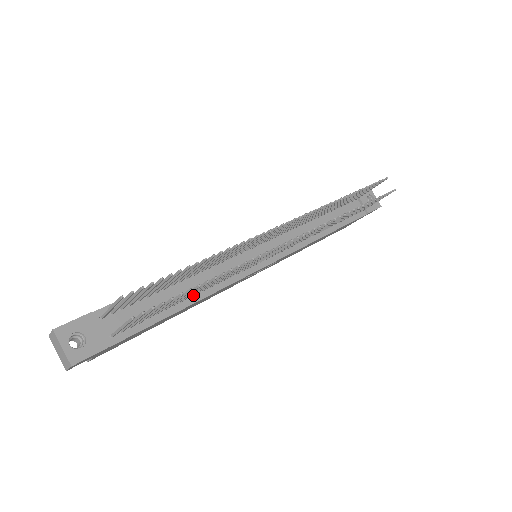
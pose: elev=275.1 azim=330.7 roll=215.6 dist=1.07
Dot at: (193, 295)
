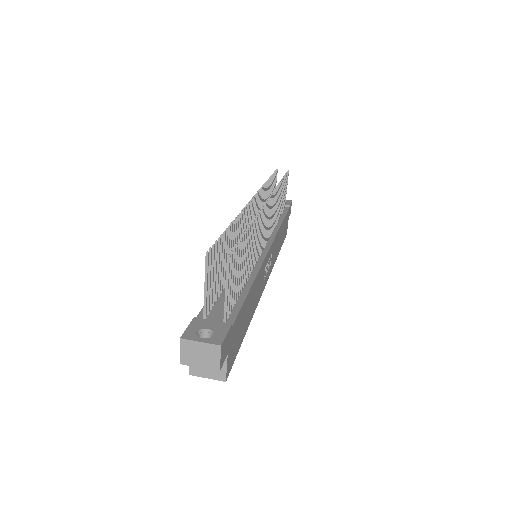
Dot at: (246, 274)
